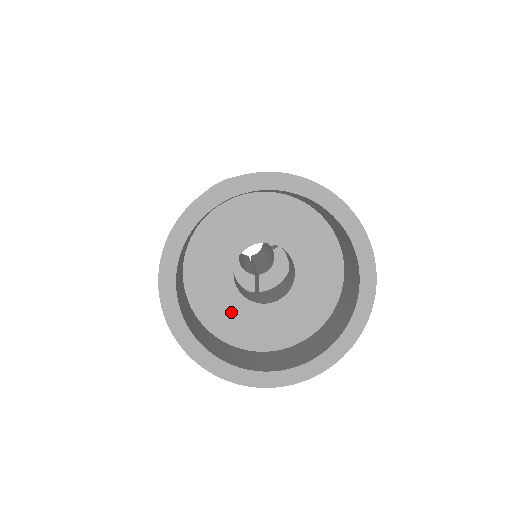
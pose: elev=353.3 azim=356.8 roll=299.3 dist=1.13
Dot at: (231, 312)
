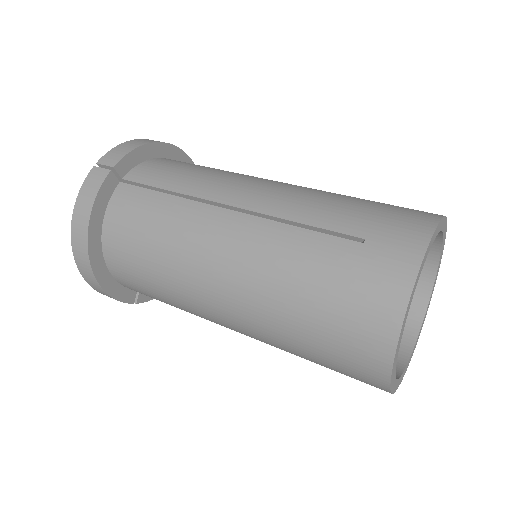
Dot at: occluded
